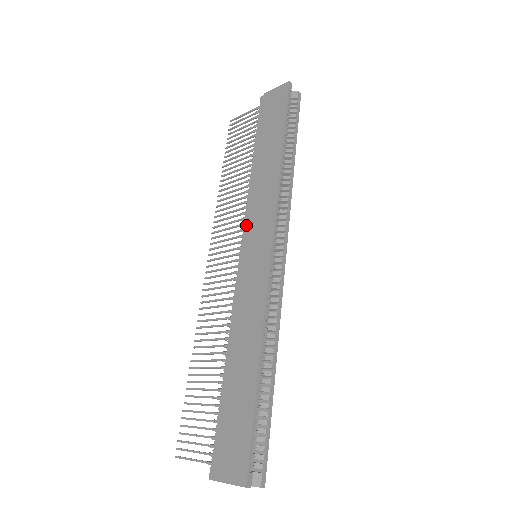
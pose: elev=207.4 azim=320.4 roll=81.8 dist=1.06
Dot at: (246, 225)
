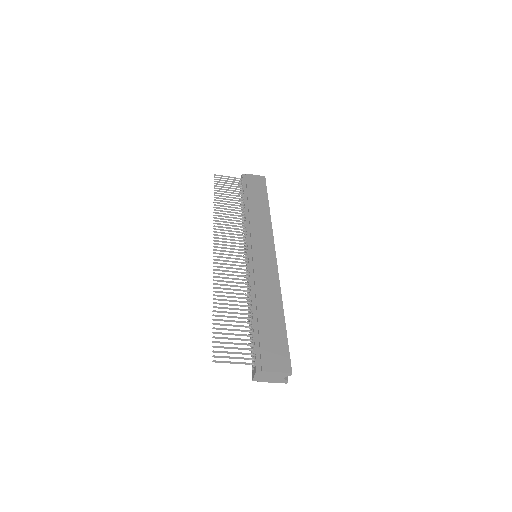
Dot at: (251, 236)
